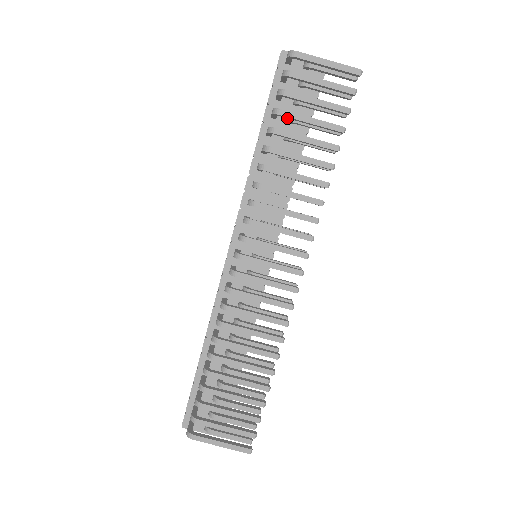
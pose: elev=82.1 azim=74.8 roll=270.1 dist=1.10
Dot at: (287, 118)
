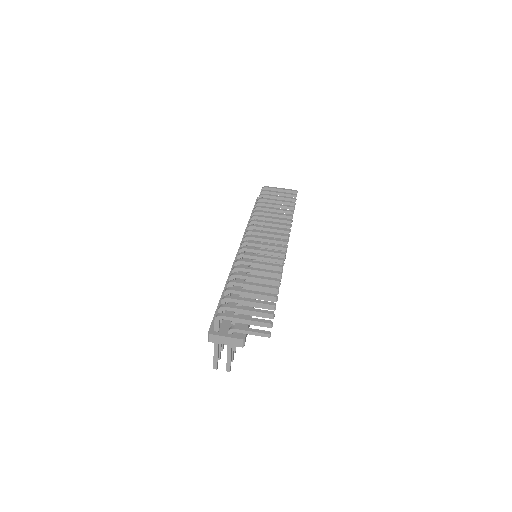
Dot at: occluded
